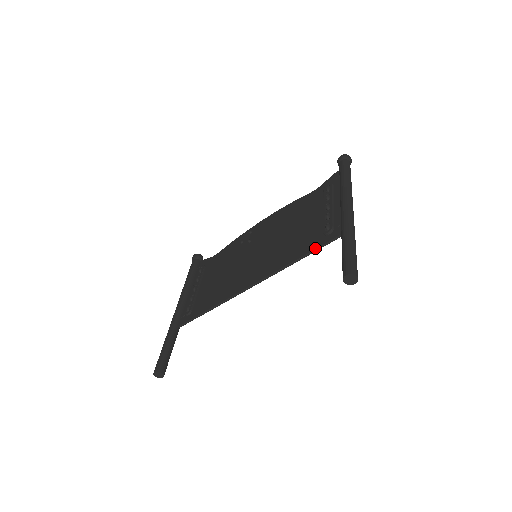
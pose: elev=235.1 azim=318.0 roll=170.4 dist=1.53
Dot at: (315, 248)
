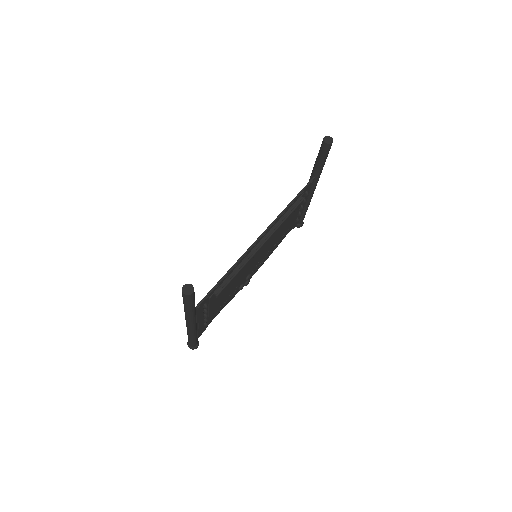
Dot at: (300, 191)
